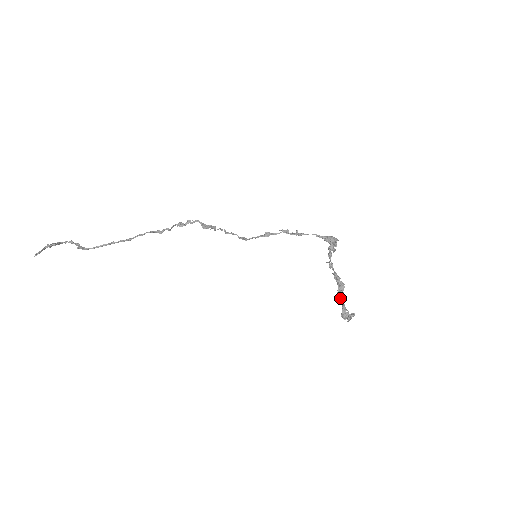
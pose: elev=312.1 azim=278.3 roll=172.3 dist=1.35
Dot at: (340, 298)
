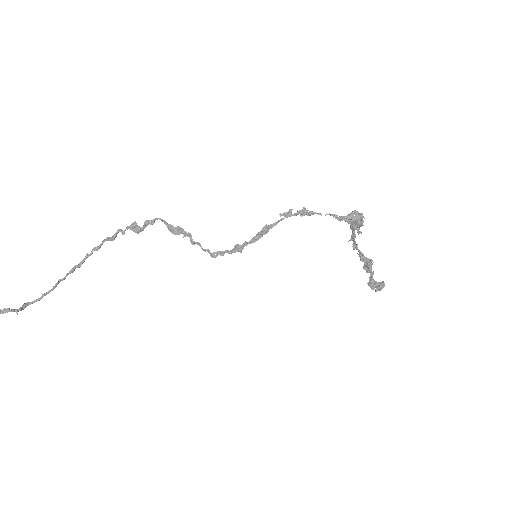
Dot at: occluded
